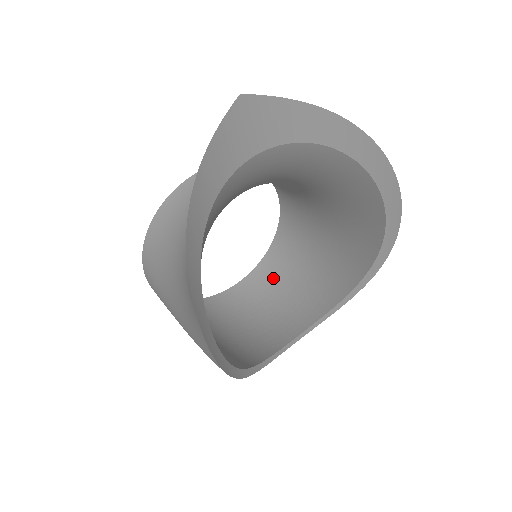
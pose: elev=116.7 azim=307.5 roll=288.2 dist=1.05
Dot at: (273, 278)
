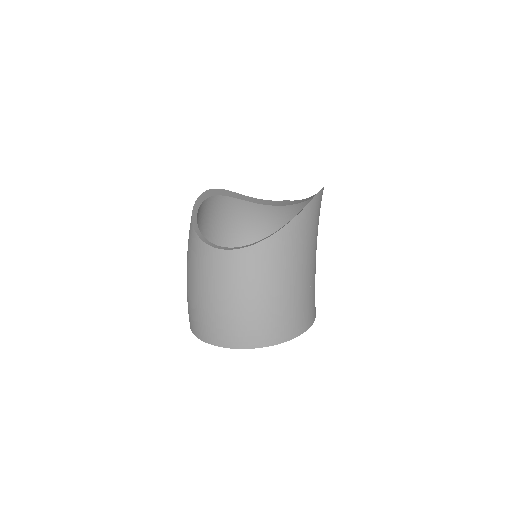
Dot at: occluded
